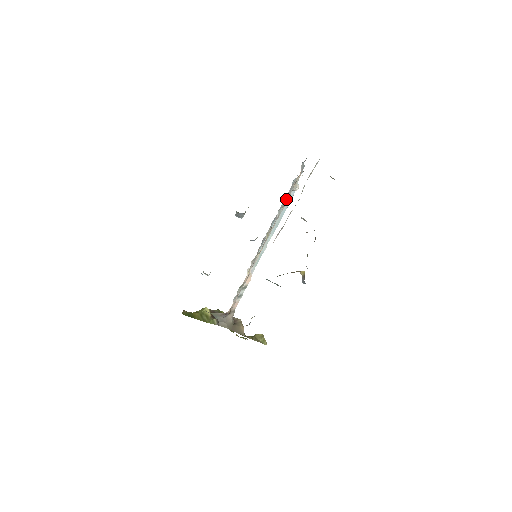
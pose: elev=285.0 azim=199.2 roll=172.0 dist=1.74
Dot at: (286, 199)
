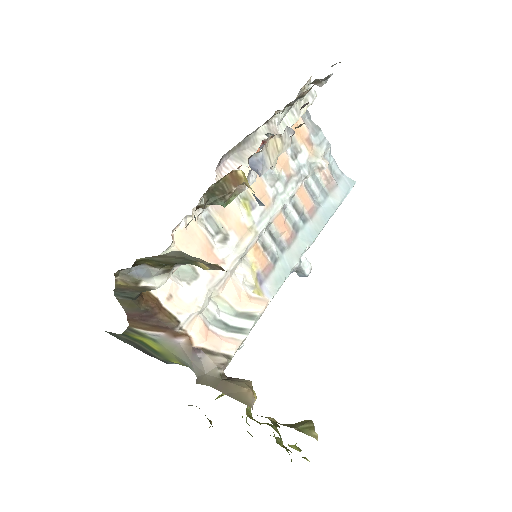
Dot at: (328, 196)
